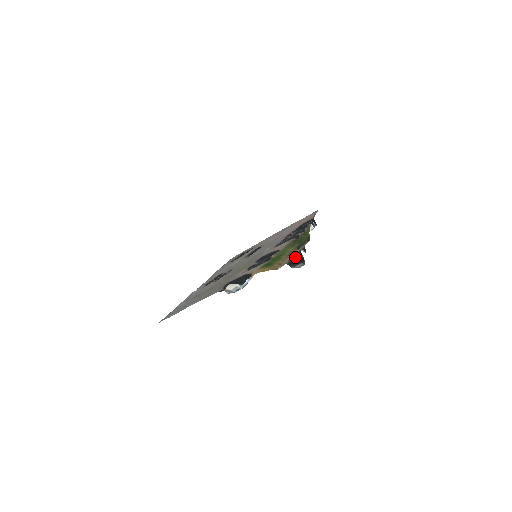
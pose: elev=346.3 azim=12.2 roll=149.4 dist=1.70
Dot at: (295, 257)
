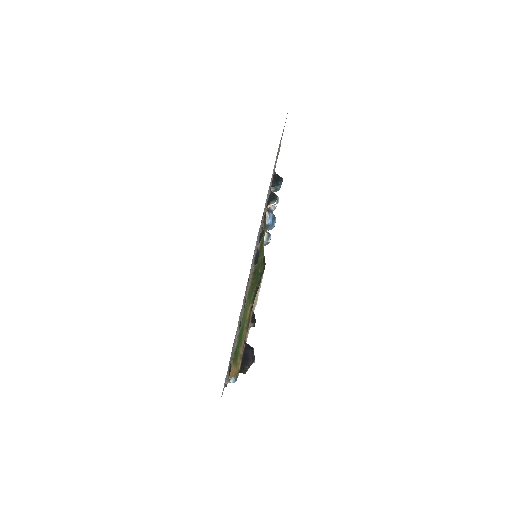
Dot at: (246, 346)
